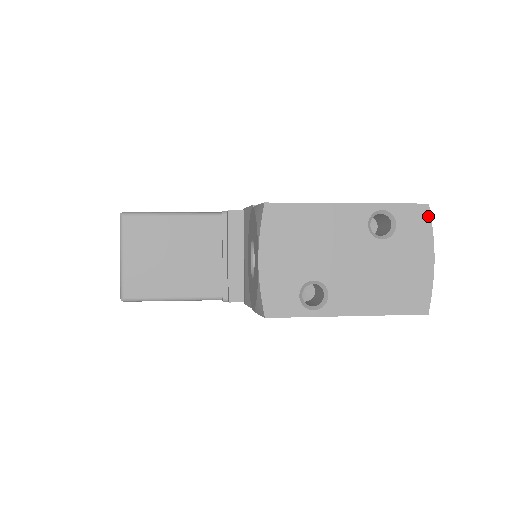
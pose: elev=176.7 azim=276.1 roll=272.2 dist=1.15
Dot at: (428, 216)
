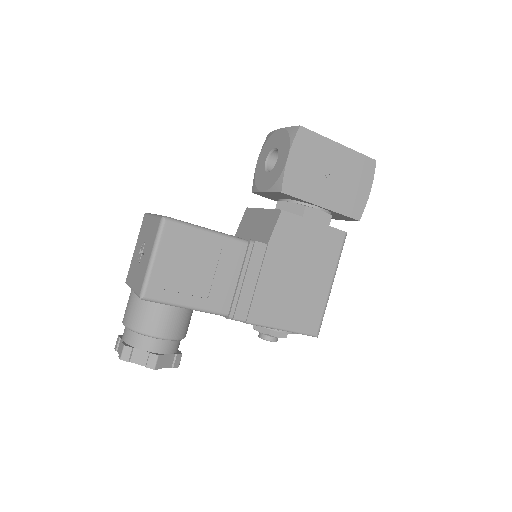
Dot at: occluded
